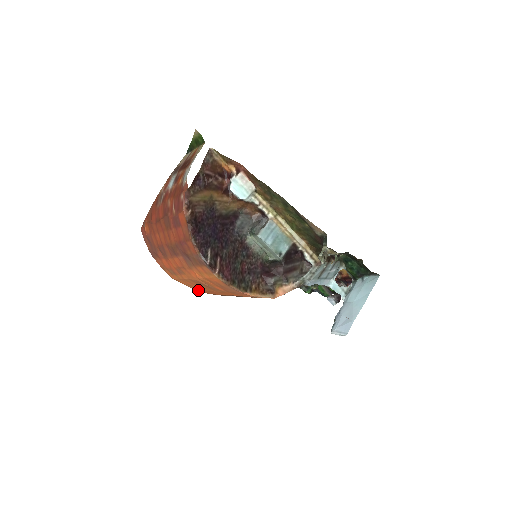
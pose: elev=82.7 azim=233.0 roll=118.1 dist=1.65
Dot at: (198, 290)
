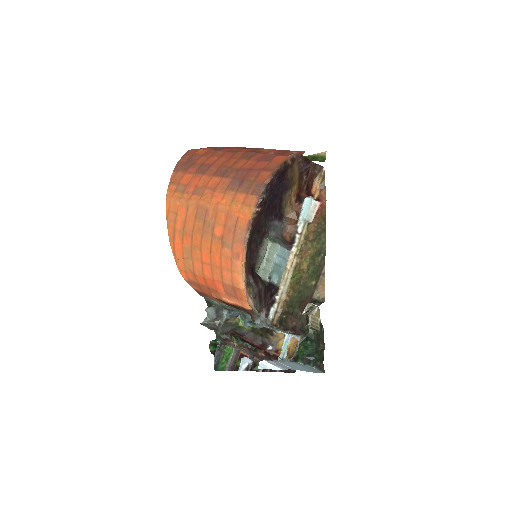
Dot at: (169, 227)
